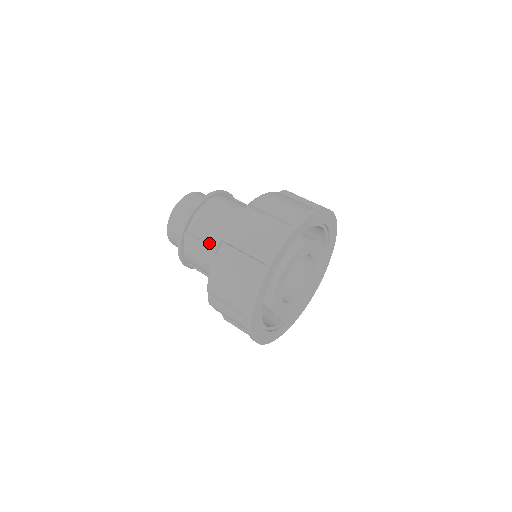
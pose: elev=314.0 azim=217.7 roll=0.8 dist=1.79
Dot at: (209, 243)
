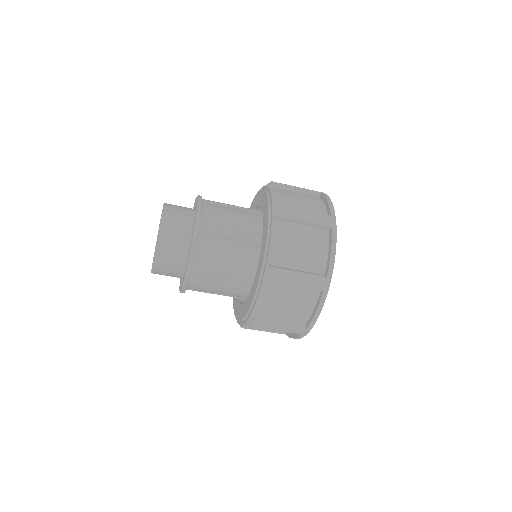
Dot at: (234, 230)
